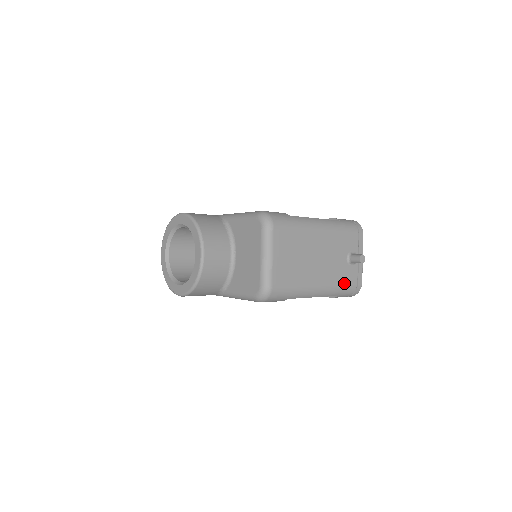
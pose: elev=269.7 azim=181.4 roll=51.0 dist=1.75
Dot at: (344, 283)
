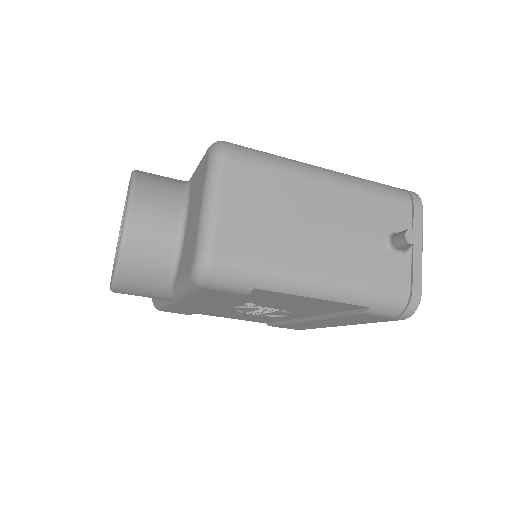
Dot at: (379, 282)
